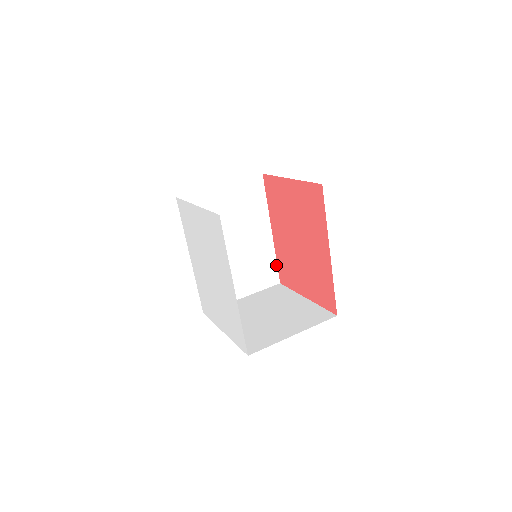
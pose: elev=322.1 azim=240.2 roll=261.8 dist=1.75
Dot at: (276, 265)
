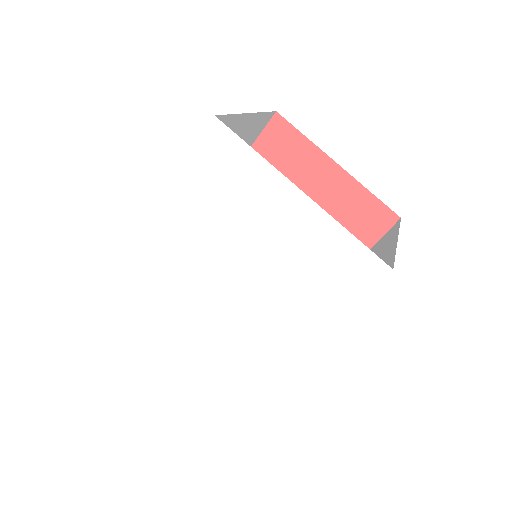
Dot at: occluded
